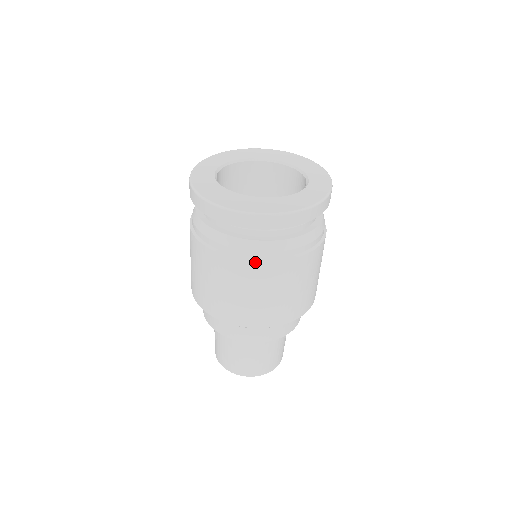
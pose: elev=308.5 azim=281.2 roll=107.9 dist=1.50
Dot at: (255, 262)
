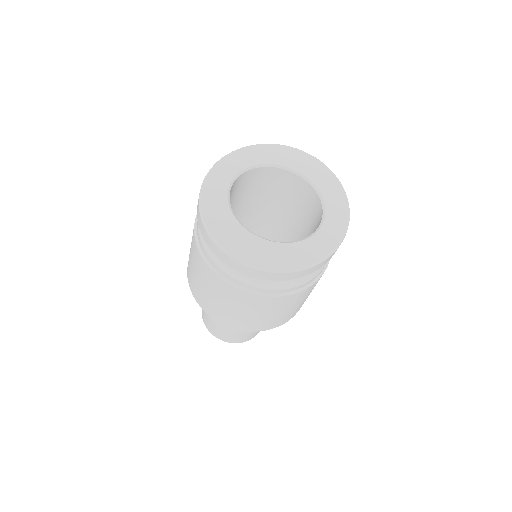
Dot at: (240, 290)
